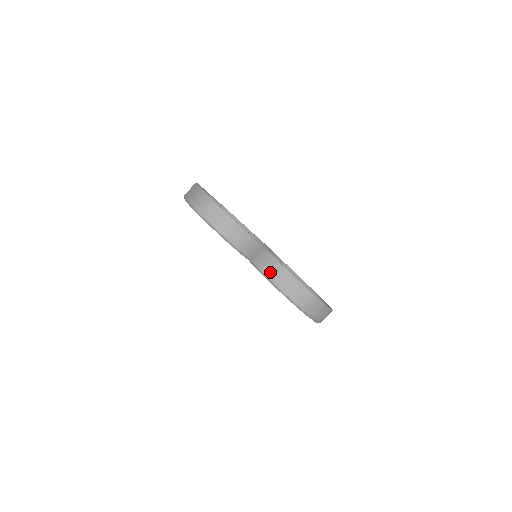
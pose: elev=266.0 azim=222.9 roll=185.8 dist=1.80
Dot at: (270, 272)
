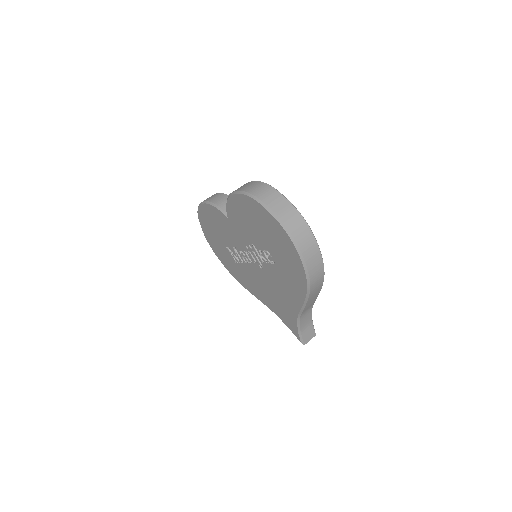
Dot at: occluded
